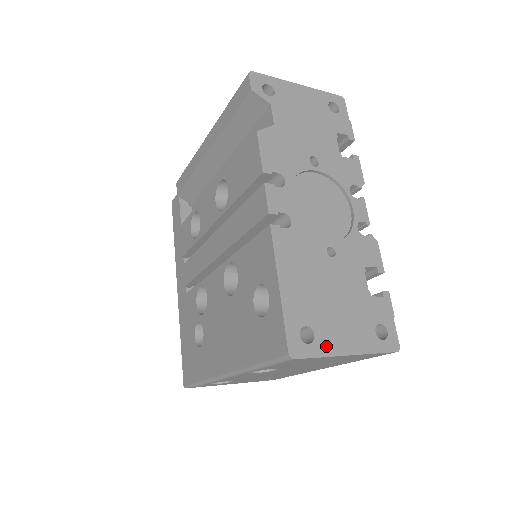
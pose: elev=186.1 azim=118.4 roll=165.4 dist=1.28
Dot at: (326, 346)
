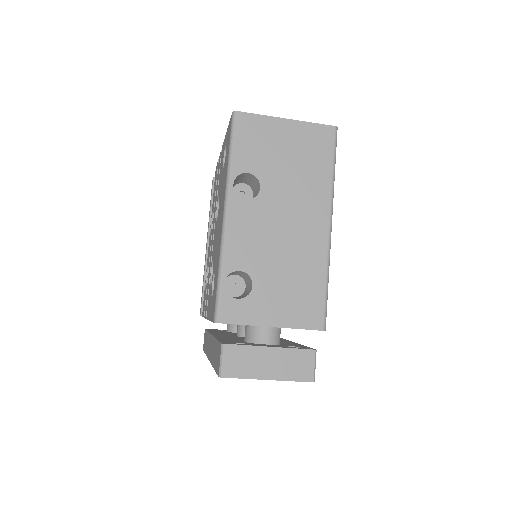
Dot at: occluded
